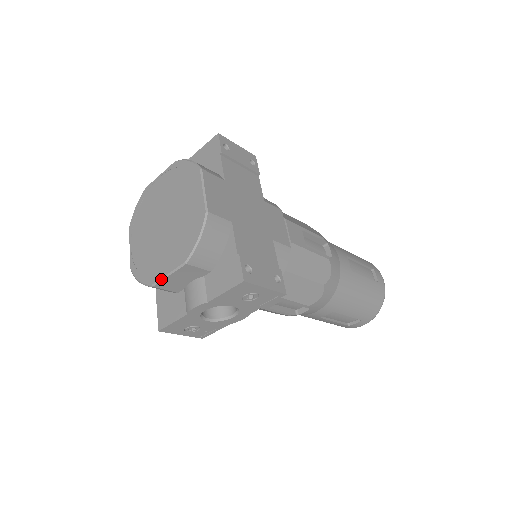
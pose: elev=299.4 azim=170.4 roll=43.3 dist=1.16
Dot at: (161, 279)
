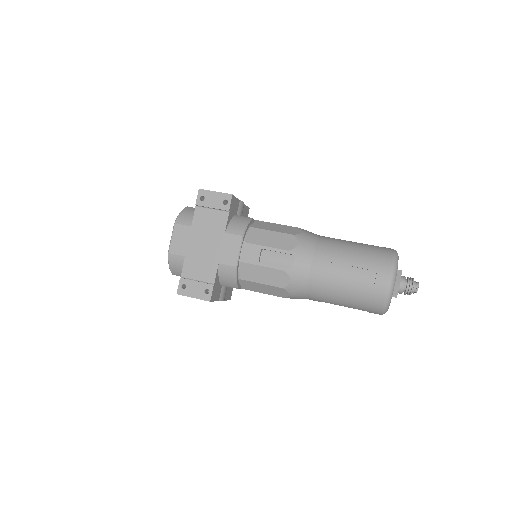
Dot at: occluded
